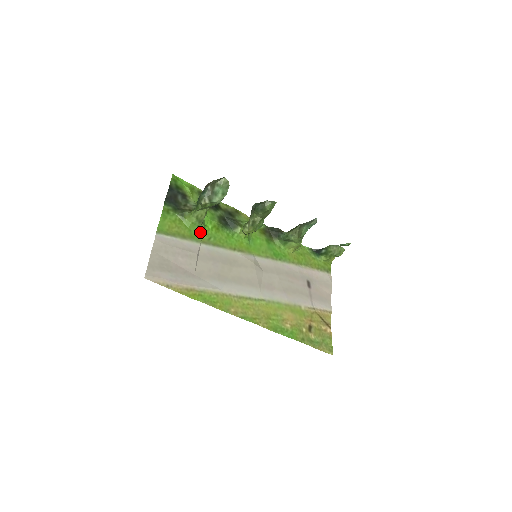
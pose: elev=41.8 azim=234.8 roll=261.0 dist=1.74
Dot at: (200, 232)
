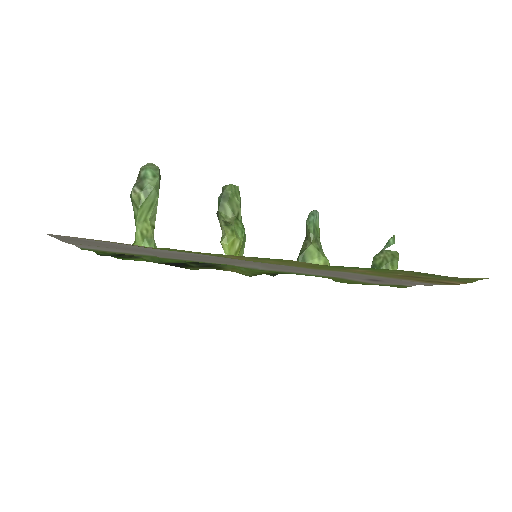
Dot at: occluded
